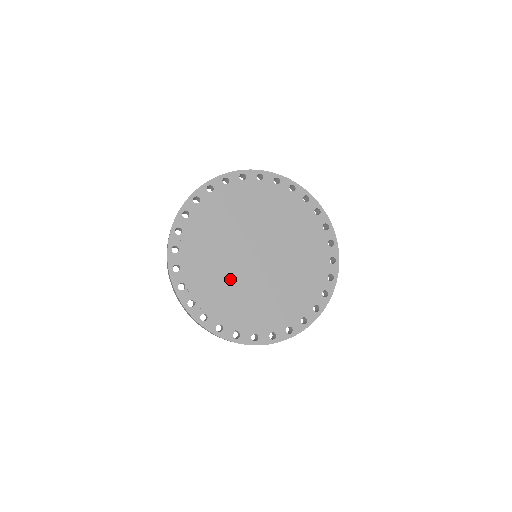
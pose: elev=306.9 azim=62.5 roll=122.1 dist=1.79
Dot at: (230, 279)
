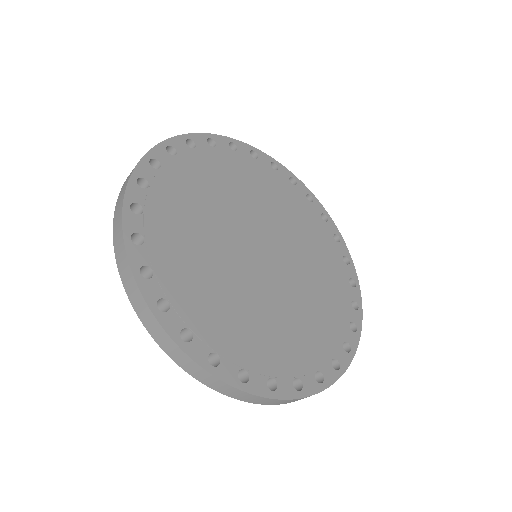
Dot at: (270, 307)
